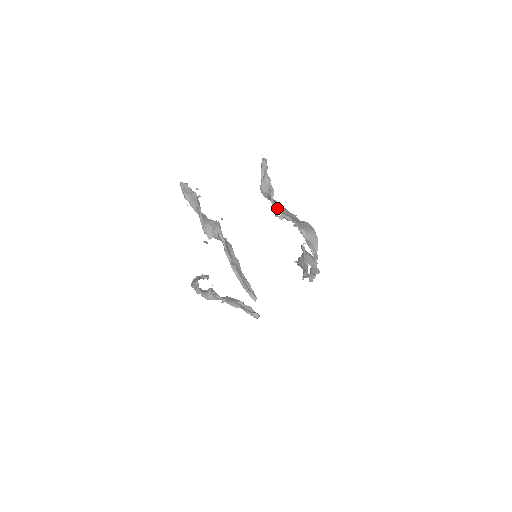
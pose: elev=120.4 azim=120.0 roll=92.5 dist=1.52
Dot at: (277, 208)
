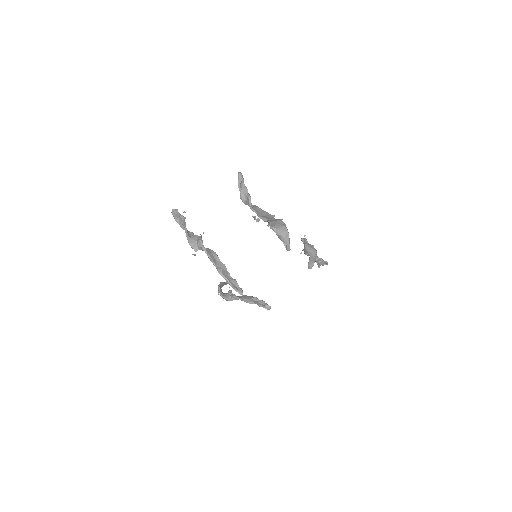
Dot at: (256, 212)
